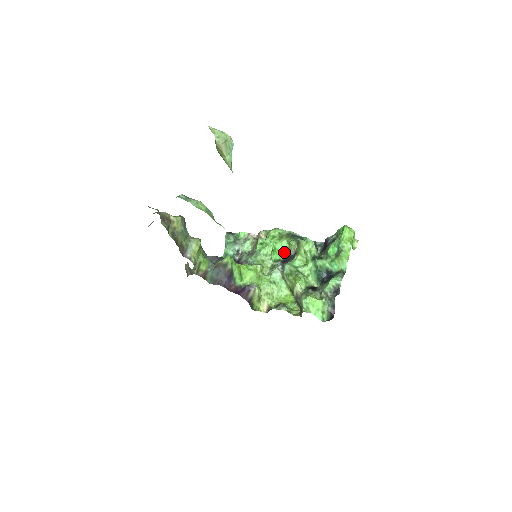
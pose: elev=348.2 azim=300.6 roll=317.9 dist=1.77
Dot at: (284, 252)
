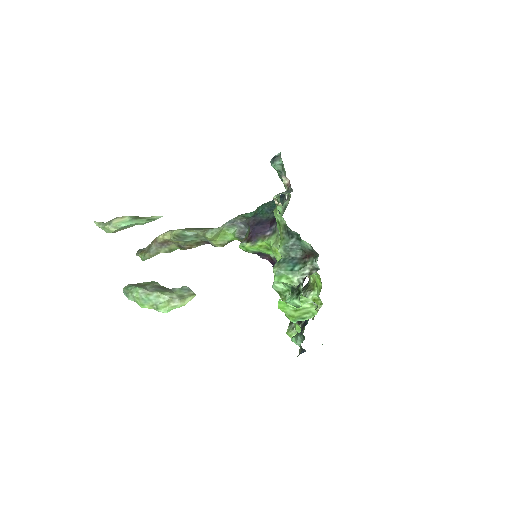
Dot at: occluded
